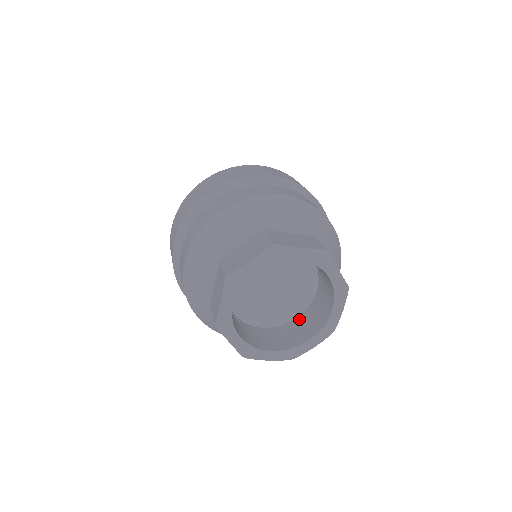
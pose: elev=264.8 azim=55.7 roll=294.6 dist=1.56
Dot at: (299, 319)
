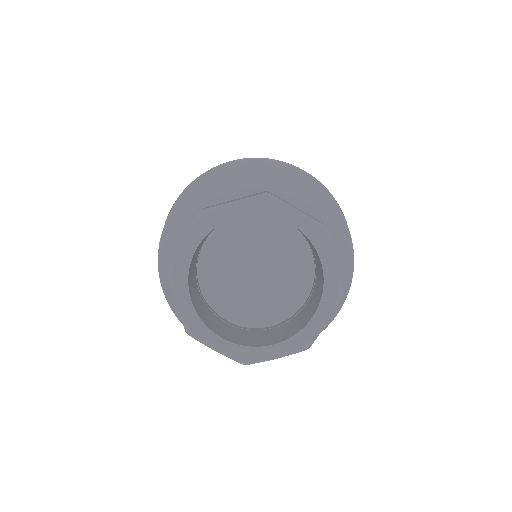
Dot at: (274, 327)
